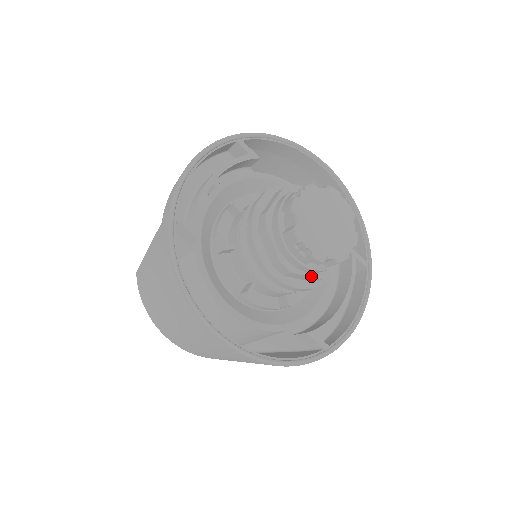
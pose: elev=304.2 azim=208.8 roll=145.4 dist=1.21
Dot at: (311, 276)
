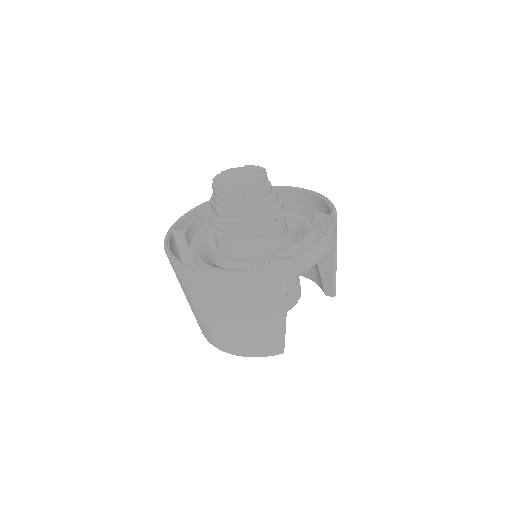
Dot at: (240, 209)
